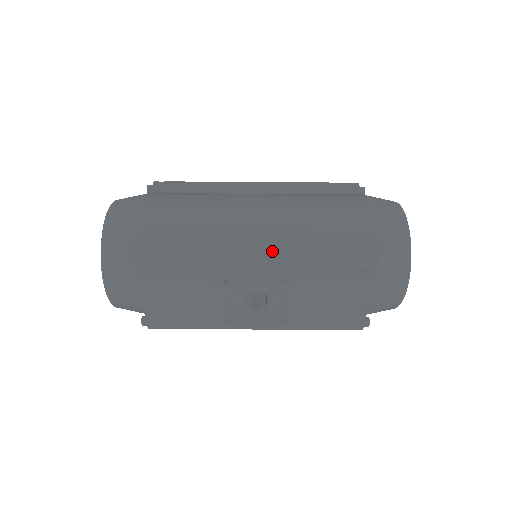
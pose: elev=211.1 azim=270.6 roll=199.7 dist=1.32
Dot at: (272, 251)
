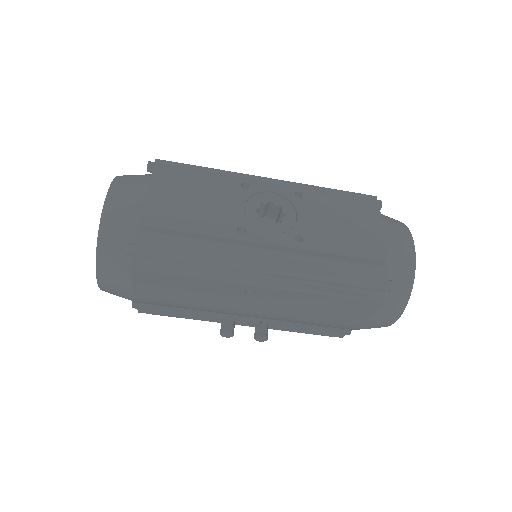
Dot at: (283, 181)
